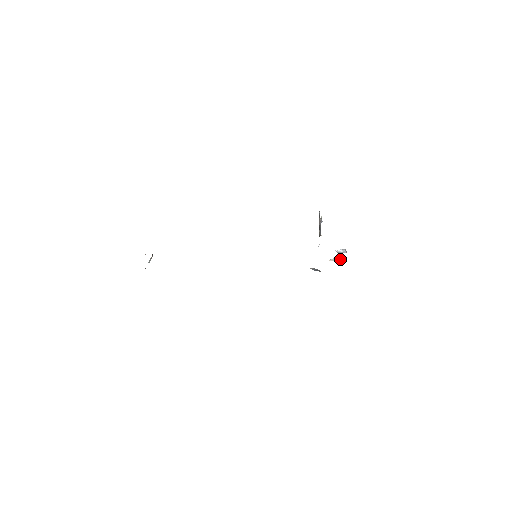
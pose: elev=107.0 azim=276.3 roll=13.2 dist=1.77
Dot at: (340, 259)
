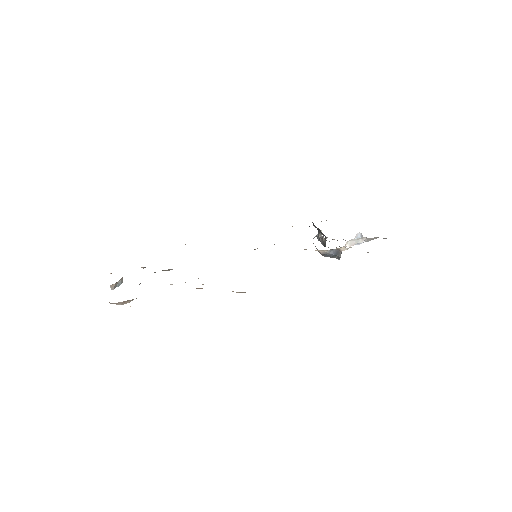
Dot at: (358, 242)
